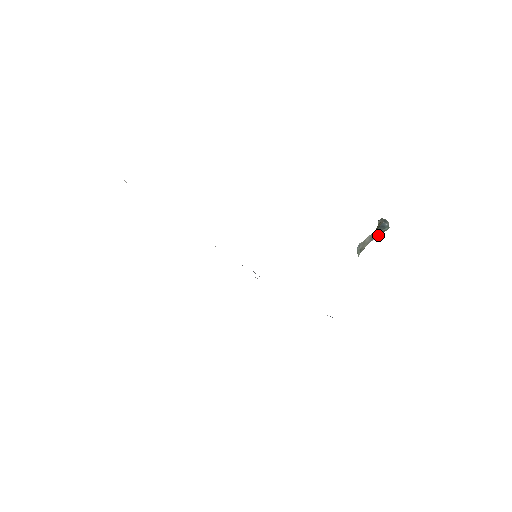
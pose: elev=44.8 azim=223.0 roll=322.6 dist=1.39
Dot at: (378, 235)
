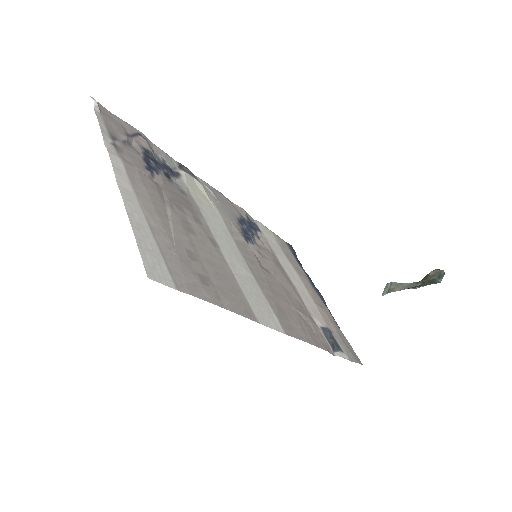
Dot at: (421, 286)
